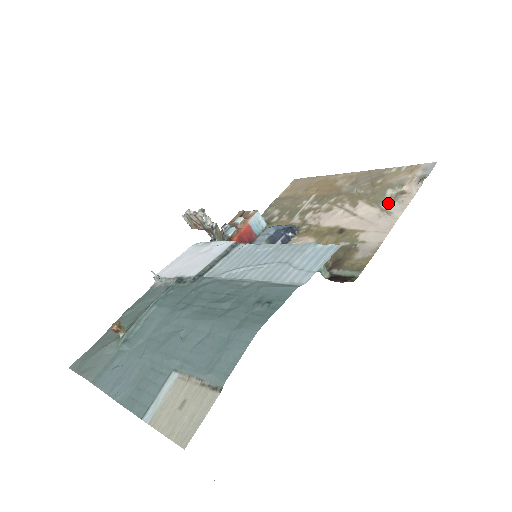
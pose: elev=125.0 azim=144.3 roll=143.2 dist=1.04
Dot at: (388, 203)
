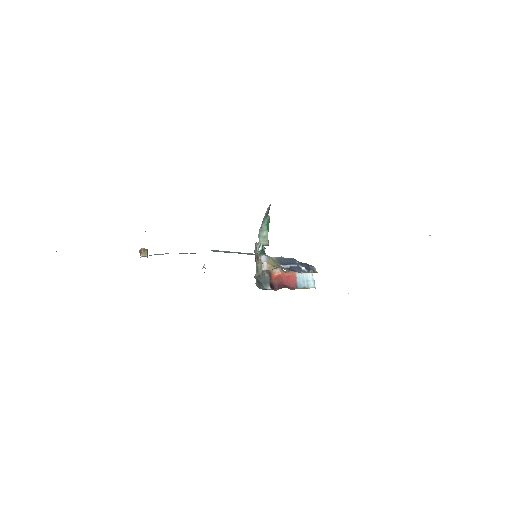
Dot at: occluded
